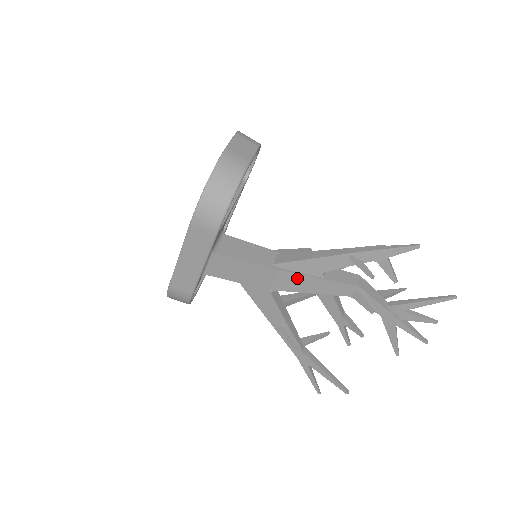
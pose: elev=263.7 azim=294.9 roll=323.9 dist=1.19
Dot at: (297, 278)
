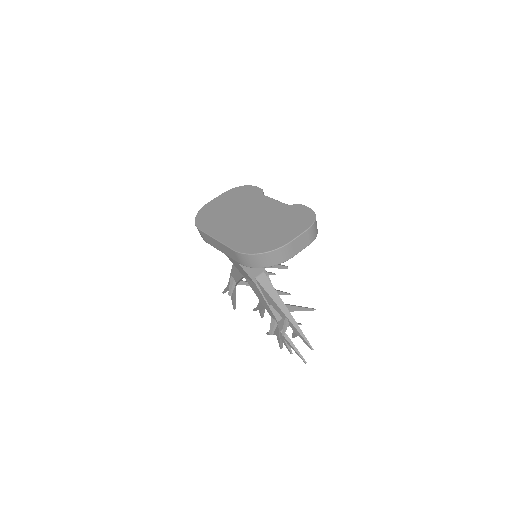
Dot at: (259, 292)
